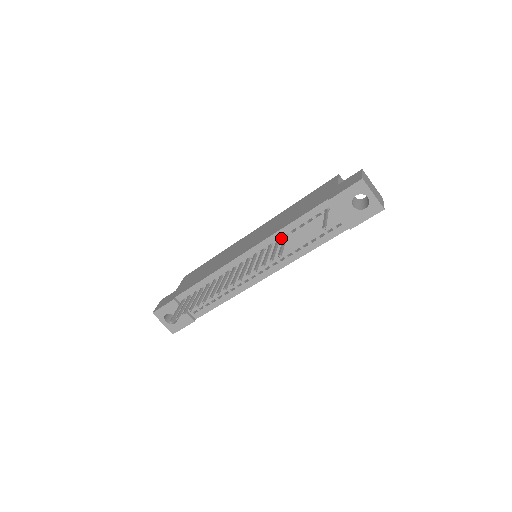
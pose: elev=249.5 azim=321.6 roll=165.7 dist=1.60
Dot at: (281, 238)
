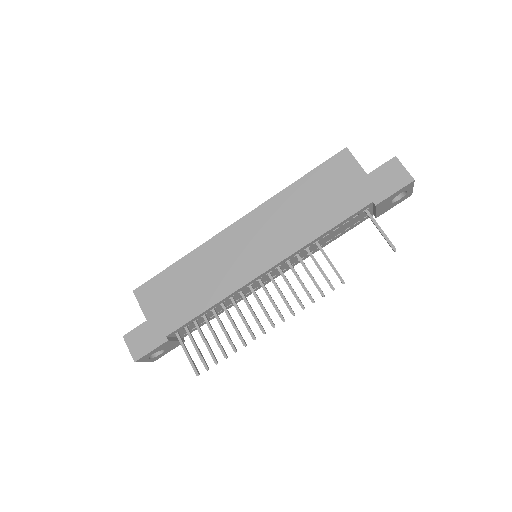
Dot at: (310, 245)
